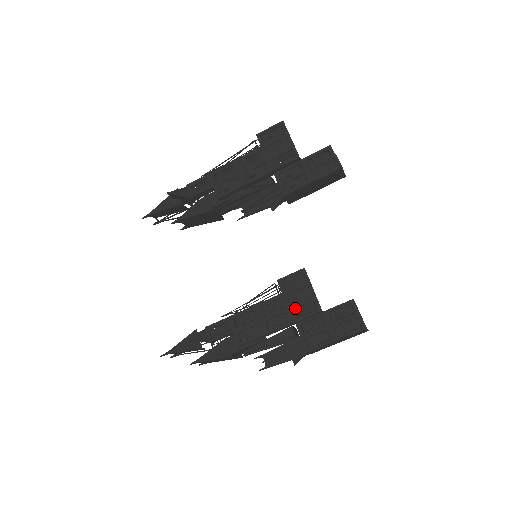
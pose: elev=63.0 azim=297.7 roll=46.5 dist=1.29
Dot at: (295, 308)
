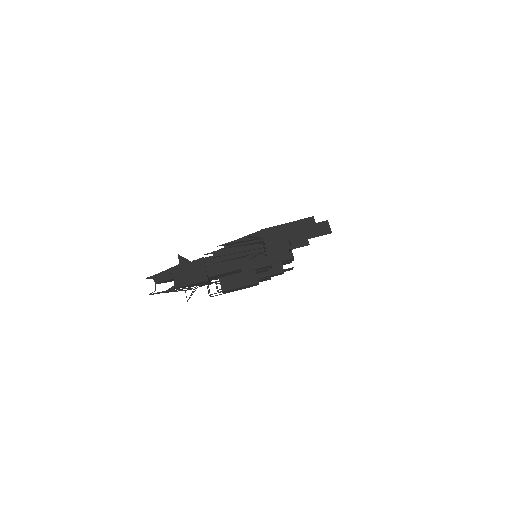
Dot at: occluded
